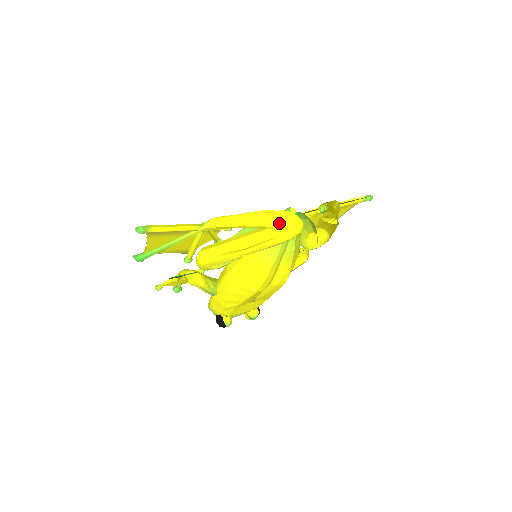
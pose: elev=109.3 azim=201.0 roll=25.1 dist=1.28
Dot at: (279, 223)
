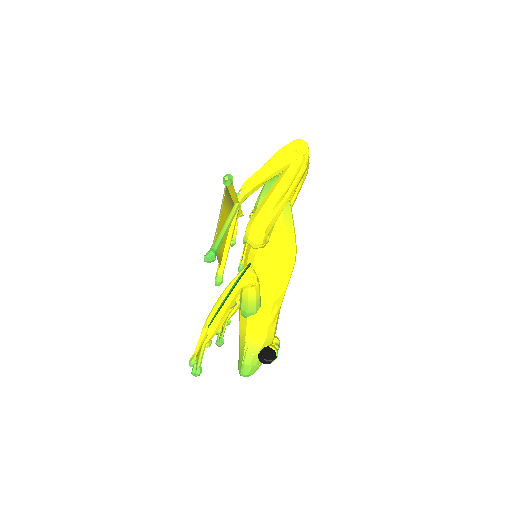
Dot at: (296, 153)
